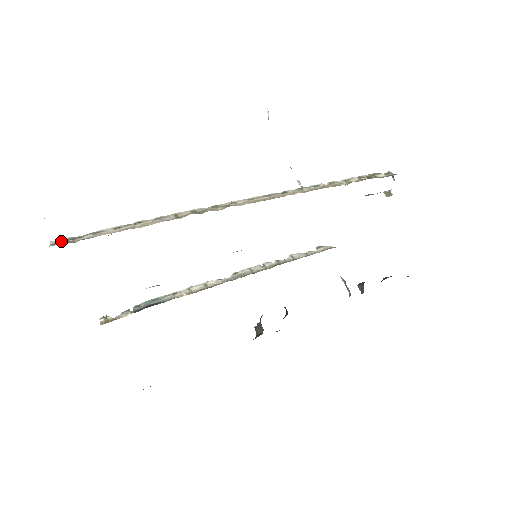
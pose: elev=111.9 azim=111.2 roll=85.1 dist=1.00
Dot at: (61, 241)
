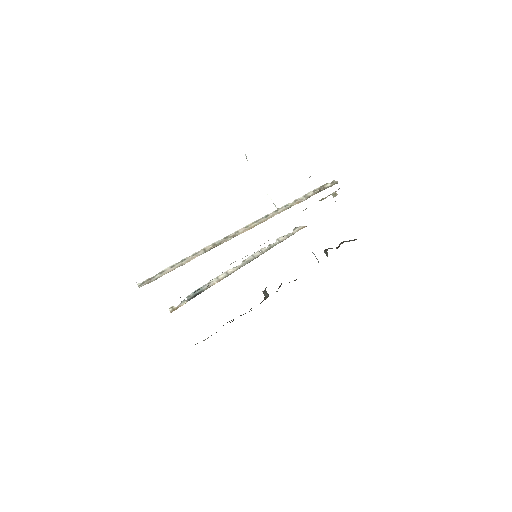
Dot at: (143, 282)
